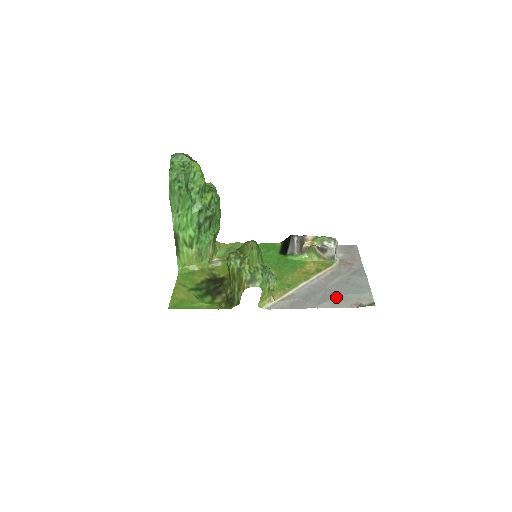
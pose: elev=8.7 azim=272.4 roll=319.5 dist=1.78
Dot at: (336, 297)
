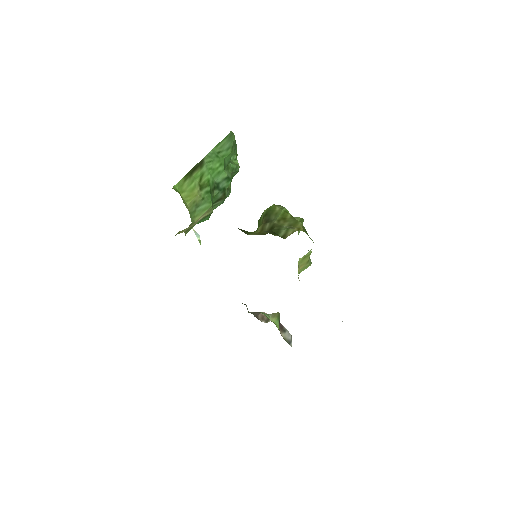
Dot at: occluded
